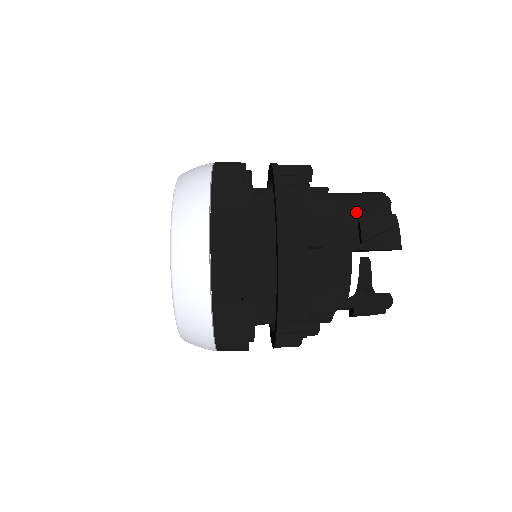
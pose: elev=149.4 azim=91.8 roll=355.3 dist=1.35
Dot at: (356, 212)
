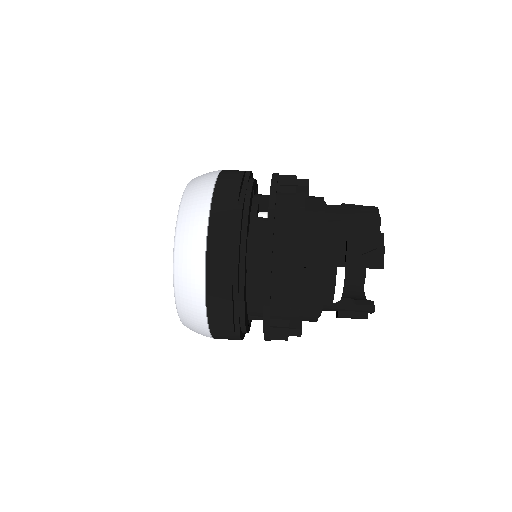
Dot at: (346, 229)
